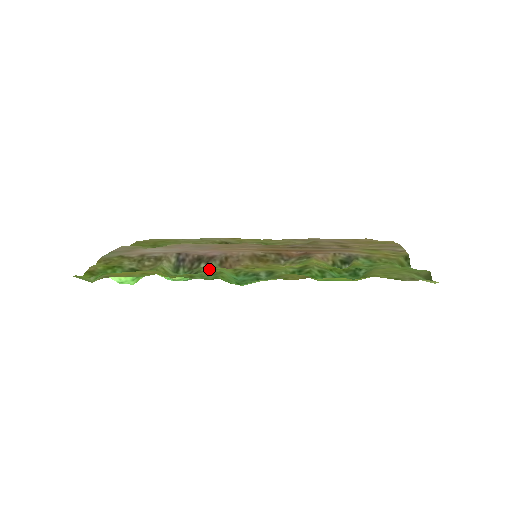
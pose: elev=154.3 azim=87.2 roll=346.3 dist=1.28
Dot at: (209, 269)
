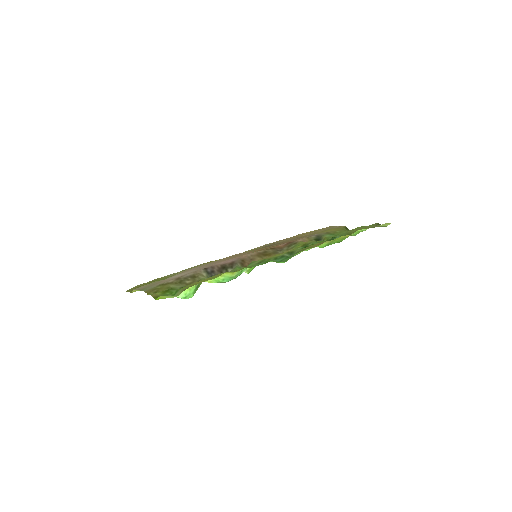
Dot at: (250, 263)
